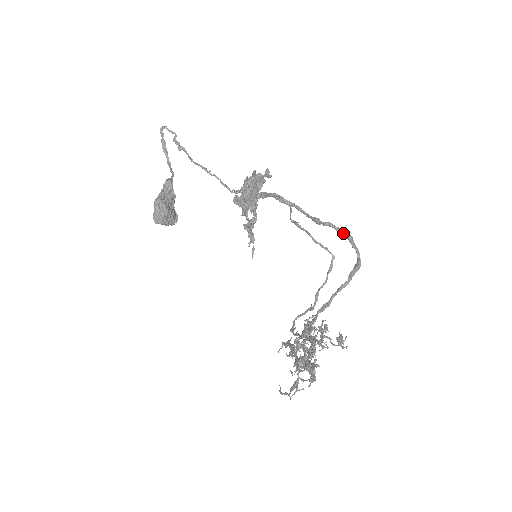
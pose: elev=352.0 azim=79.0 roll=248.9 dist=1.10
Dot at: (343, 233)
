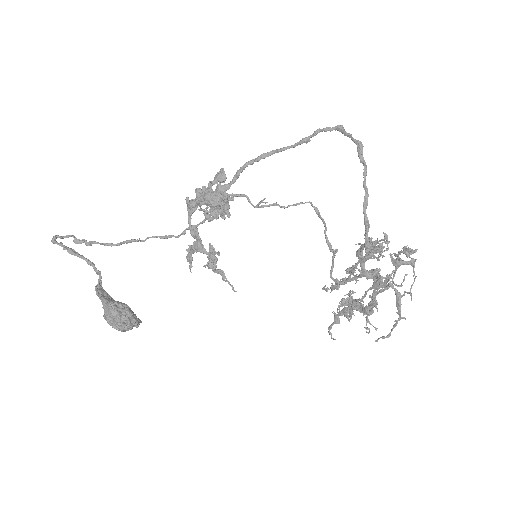
Dot at: (333, 127)
